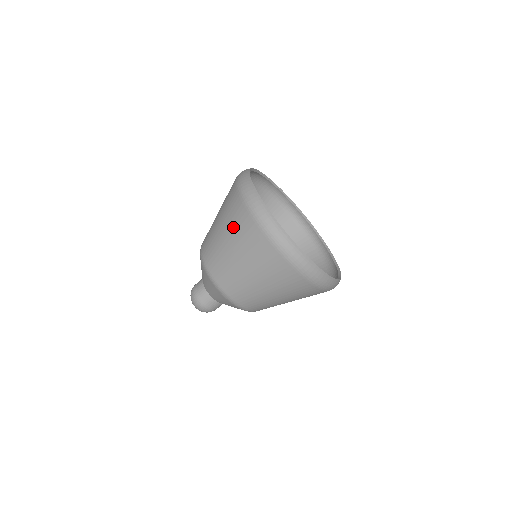
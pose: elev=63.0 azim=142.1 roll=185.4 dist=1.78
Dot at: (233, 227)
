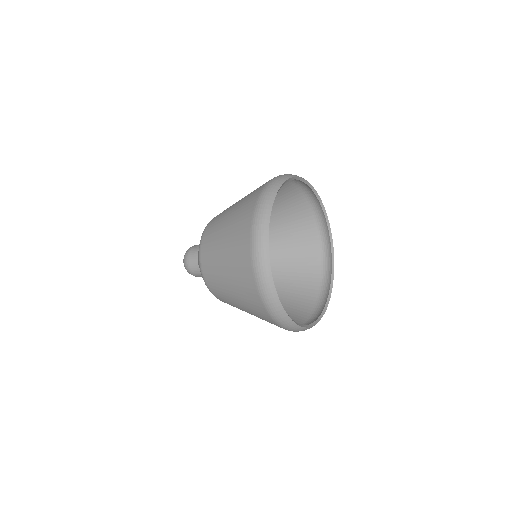
Dot at: (236, 222)
